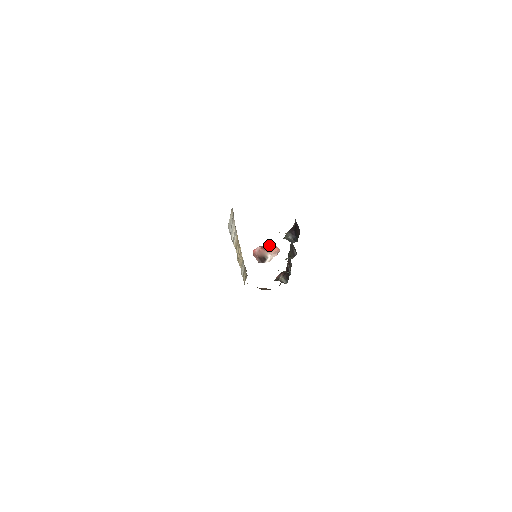
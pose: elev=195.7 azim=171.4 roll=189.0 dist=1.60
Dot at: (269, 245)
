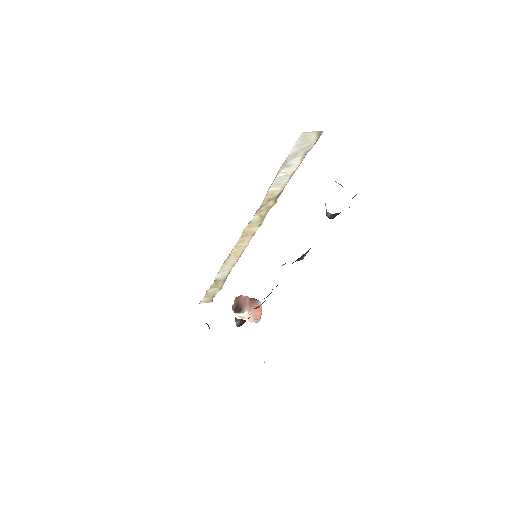
Dot at: (259, 302)
